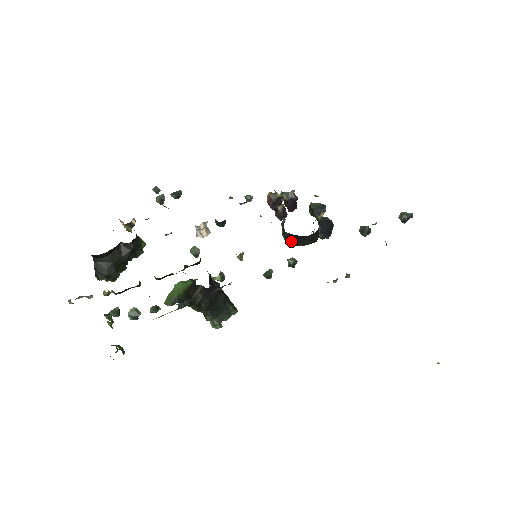
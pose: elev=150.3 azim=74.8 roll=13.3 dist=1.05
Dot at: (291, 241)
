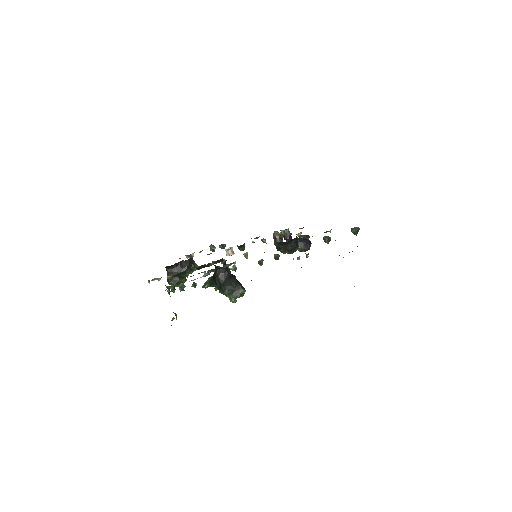
Dot at: (281, 250)
